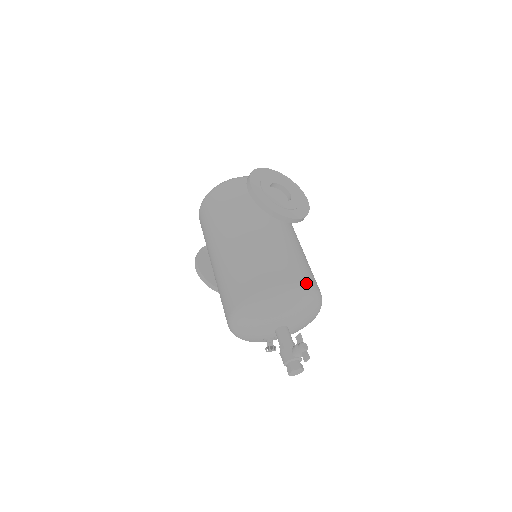
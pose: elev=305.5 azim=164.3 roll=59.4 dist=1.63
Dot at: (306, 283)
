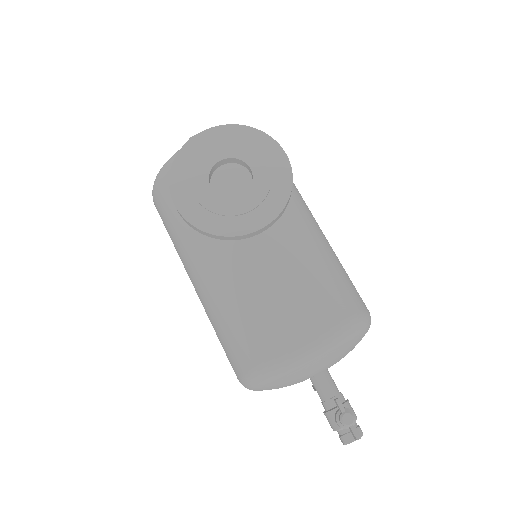
Dot at: (318, 332)
